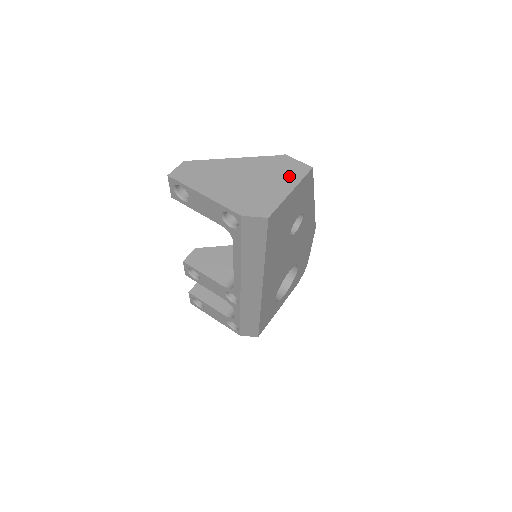
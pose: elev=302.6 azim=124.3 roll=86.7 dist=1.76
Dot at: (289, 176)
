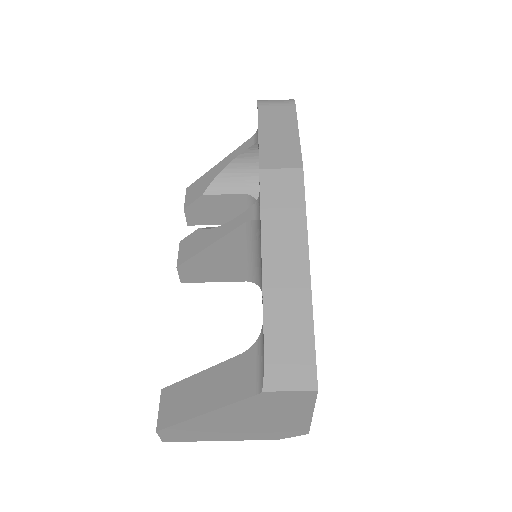
Dot at: (294, 407)
